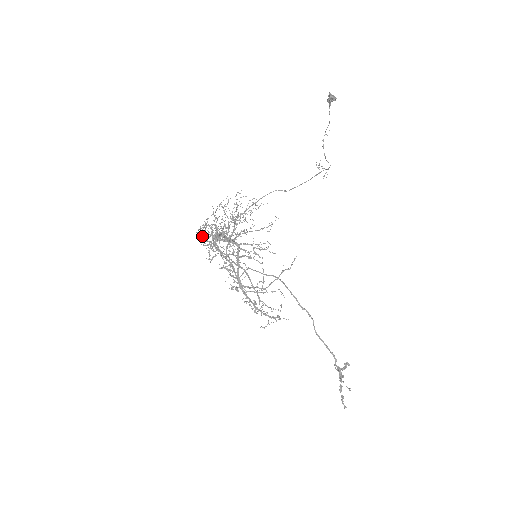
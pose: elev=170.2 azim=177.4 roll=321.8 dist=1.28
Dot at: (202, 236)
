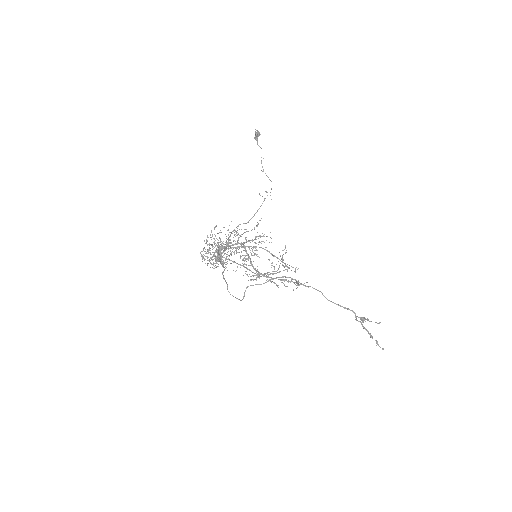
Dot at: (205, 263)
